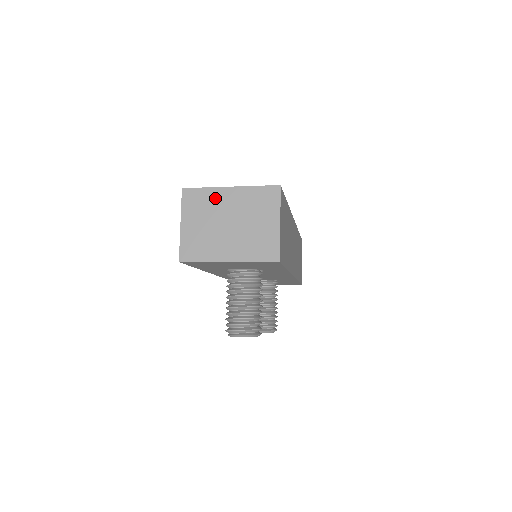
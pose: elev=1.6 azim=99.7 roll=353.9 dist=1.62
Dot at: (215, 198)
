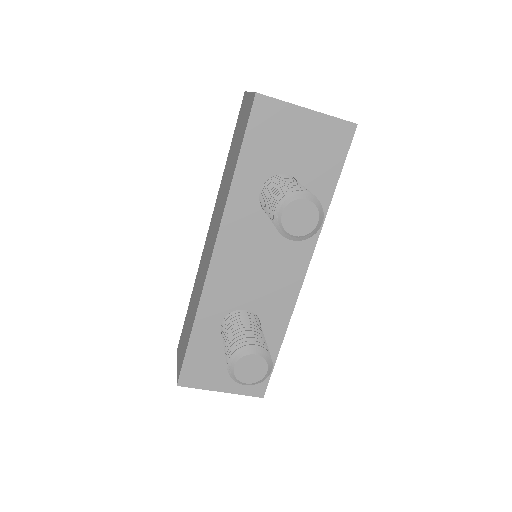
Dot at: occluded
